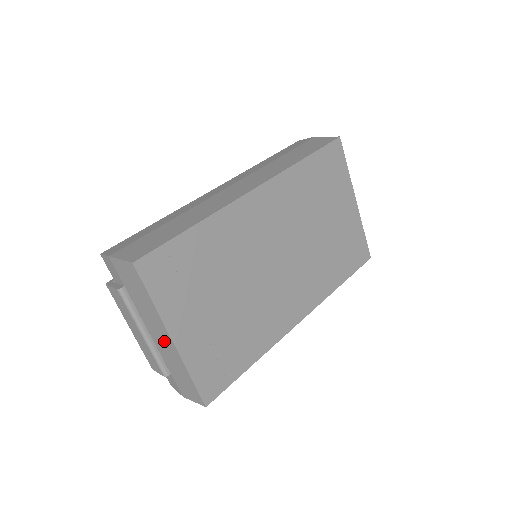
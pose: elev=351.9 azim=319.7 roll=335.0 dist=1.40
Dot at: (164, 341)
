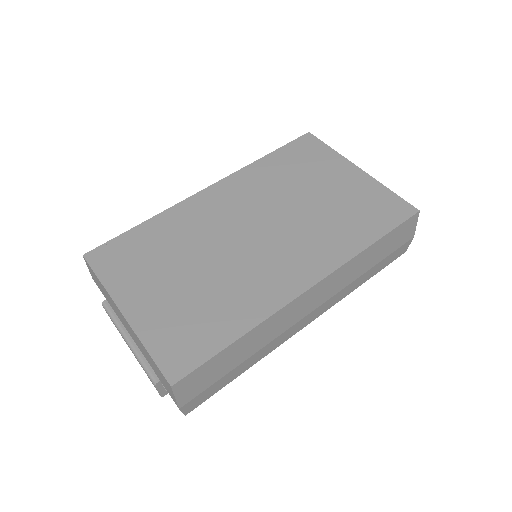
Dot at: (128, 328)
